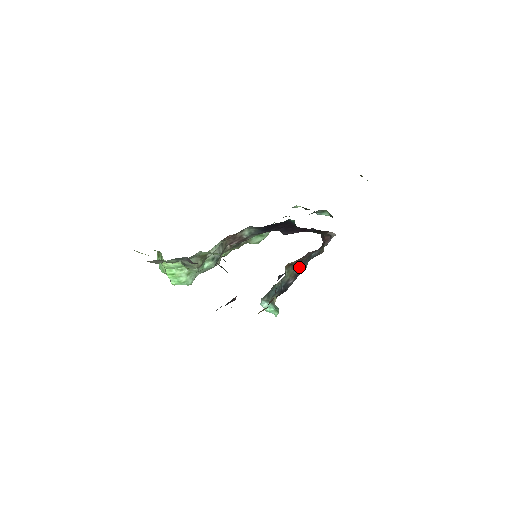
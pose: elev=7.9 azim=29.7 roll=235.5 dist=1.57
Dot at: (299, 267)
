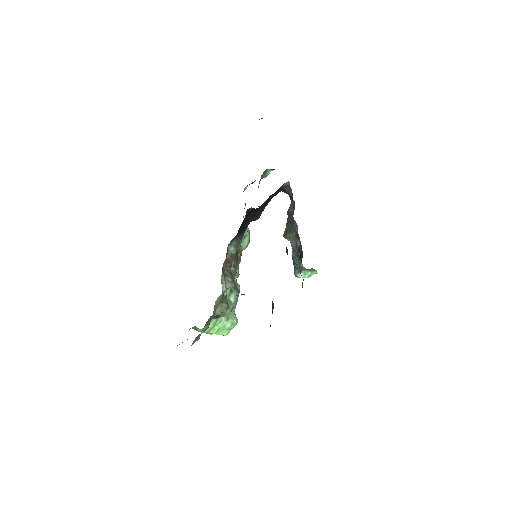
Dot at: (292, 229)
